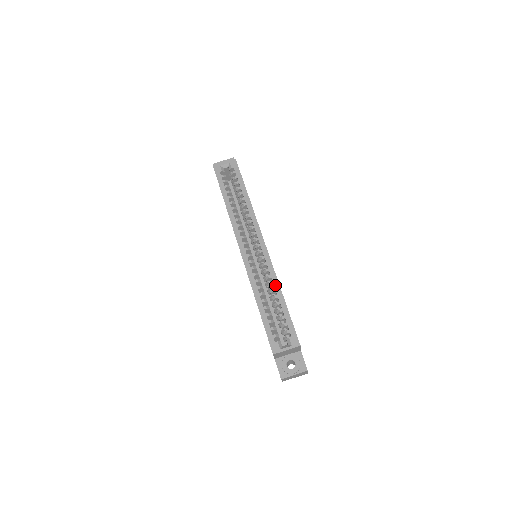
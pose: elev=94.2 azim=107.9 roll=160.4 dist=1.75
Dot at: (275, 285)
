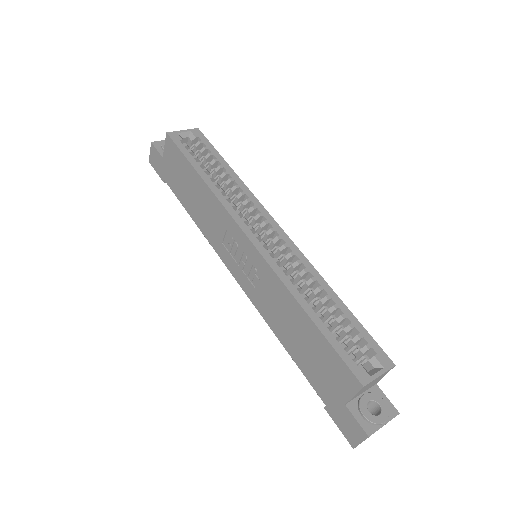
Dot at: (319, 281)
